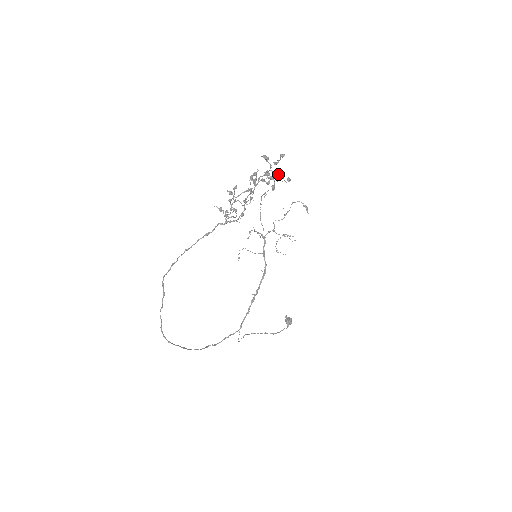
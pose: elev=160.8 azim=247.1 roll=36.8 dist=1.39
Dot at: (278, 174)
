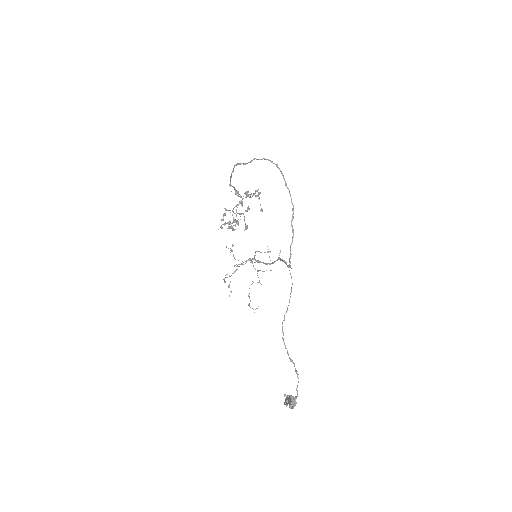
Dot at: (259, 198)
